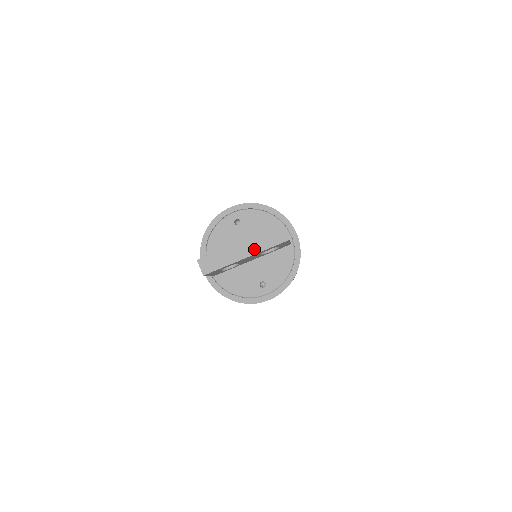
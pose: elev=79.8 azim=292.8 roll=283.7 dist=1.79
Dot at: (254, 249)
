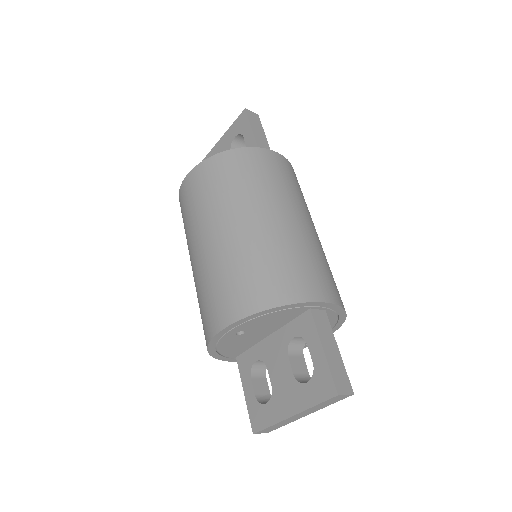
Dot at: (313, 411)
